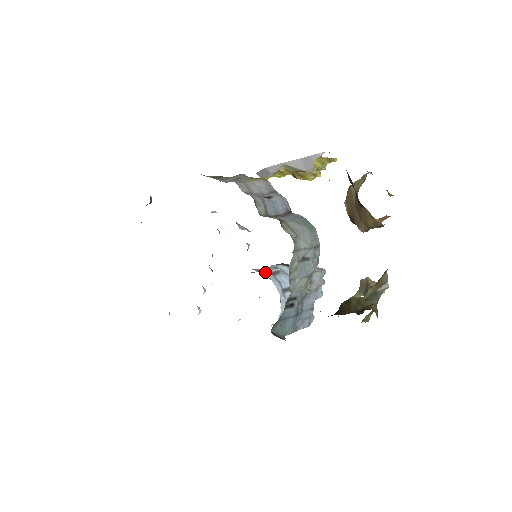
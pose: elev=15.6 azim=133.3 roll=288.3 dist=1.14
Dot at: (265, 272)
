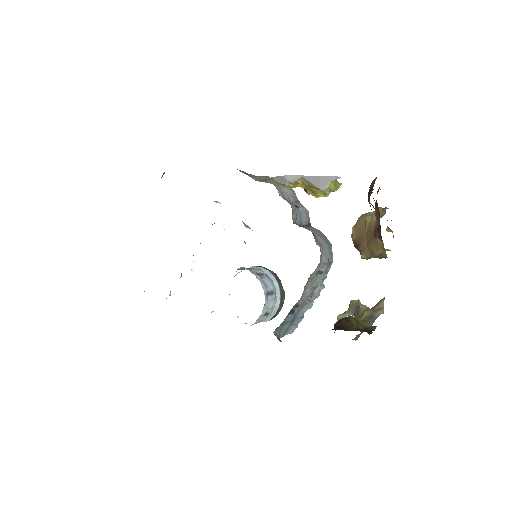
Dot at: (254, 272)
